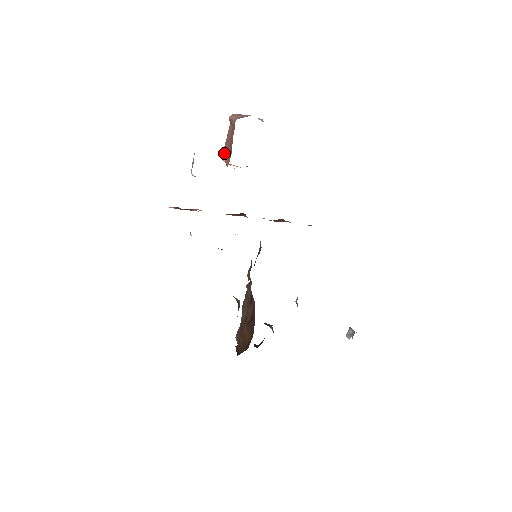
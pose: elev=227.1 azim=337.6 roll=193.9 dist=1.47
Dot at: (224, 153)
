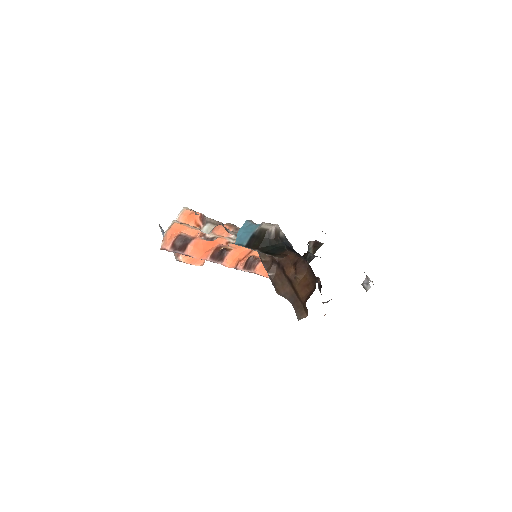
Dot at: (177, 254)
